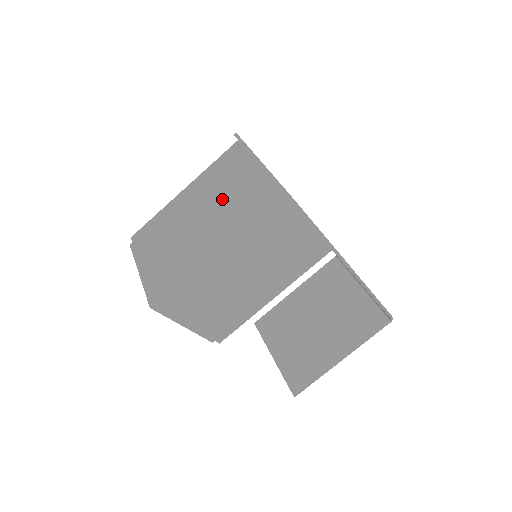
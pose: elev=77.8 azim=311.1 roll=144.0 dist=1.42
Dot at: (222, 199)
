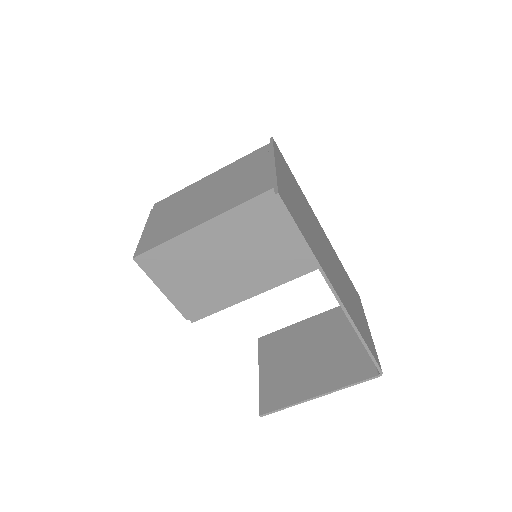
Dot at: (230, 185)
